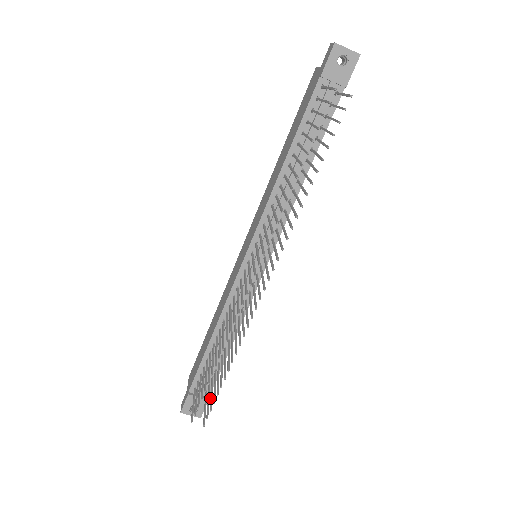
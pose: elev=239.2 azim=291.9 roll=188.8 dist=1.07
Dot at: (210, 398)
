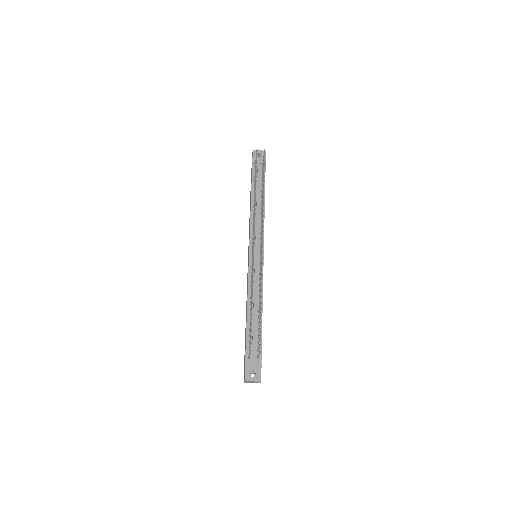
Dot at: (259, 339)
